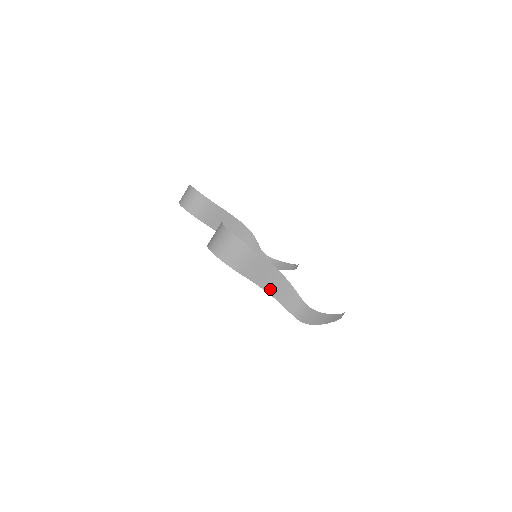
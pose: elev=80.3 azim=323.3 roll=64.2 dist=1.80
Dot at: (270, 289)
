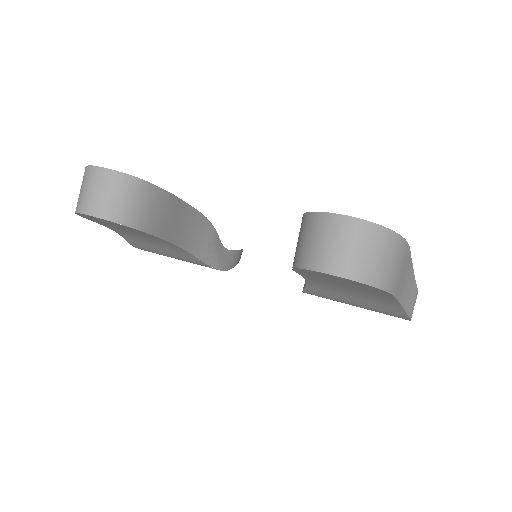
Dot at: (402, 296)
